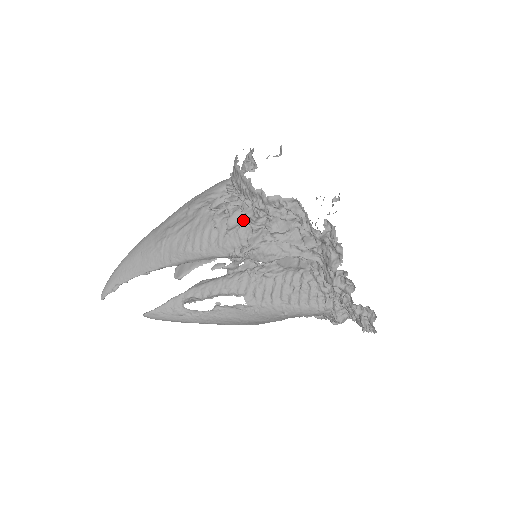
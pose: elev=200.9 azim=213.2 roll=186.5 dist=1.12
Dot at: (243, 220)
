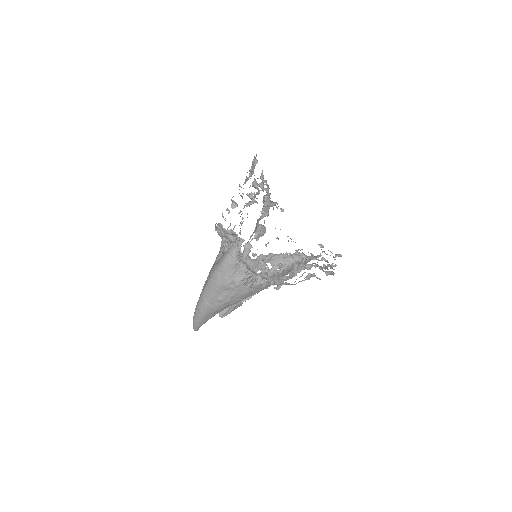
Dot at: occluded
